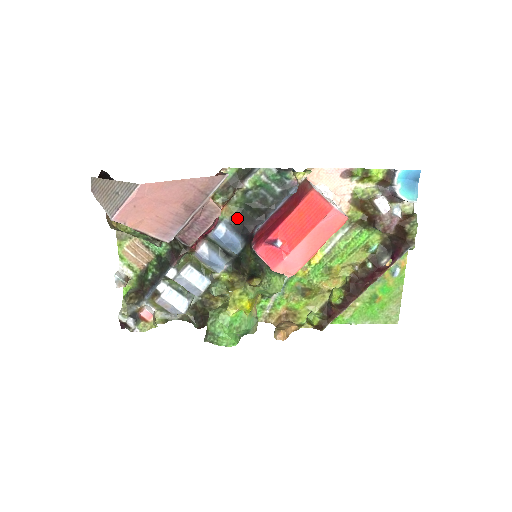
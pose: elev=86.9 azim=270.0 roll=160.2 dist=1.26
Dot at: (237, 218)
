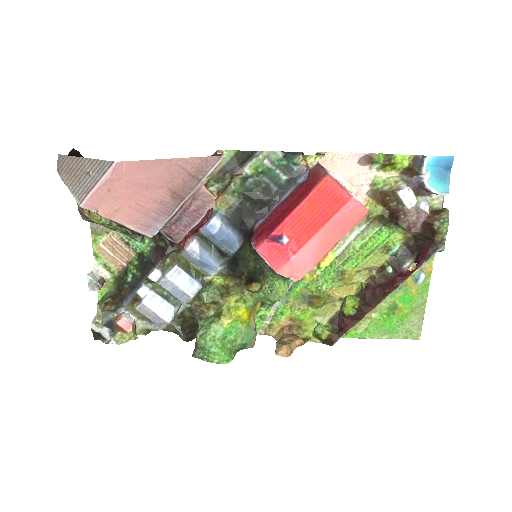
Dot at: (234, 211)
